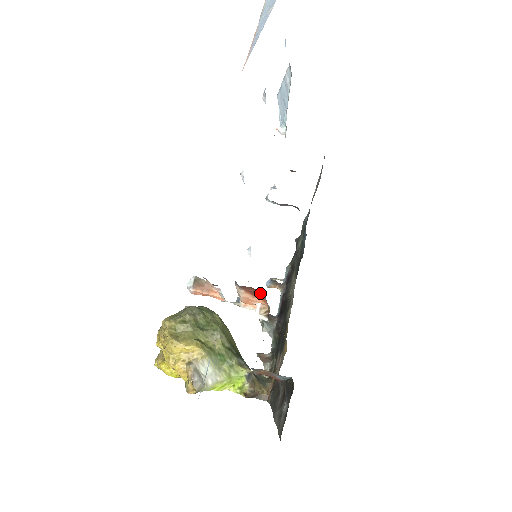
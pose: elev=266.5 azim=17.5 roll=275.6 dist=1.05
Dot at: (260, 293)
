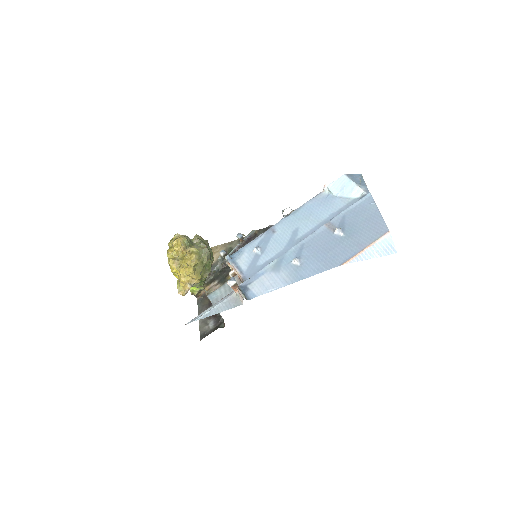
Dot at: occluded
